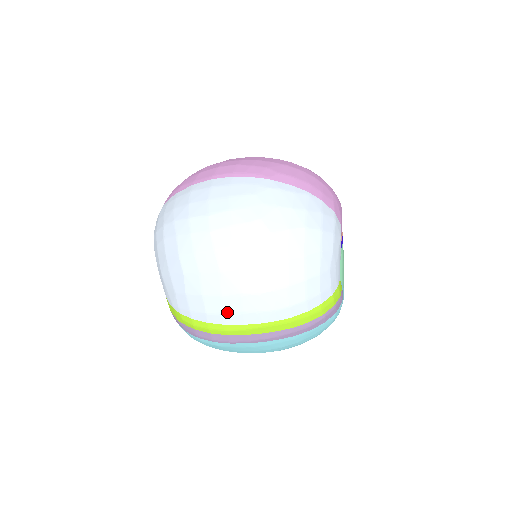
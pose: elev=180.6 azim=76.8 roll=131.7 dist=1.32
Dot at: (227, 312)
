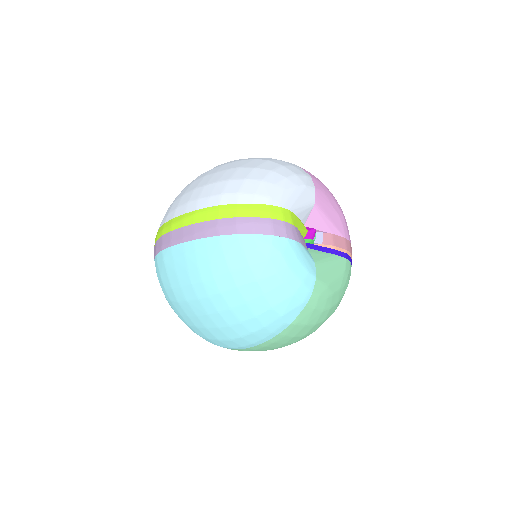
Dot at: (179, 206)
